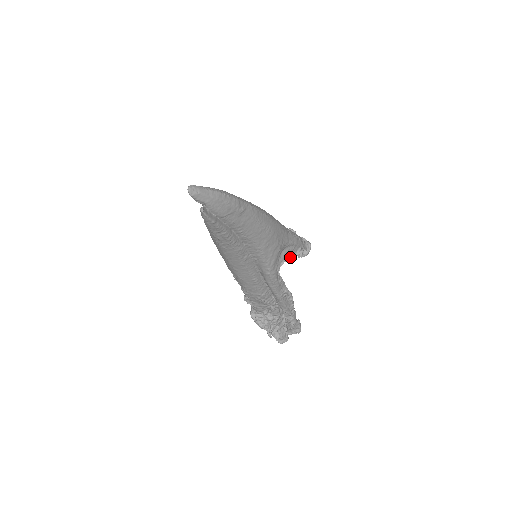
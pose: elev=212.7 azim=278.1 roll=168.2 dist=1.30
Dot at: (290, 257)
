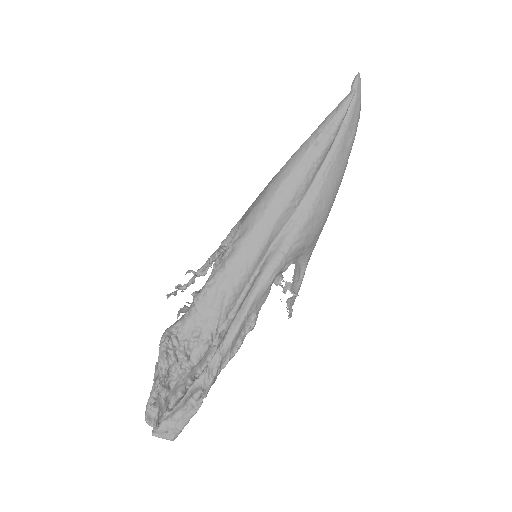
Dot at: (283, 290)
